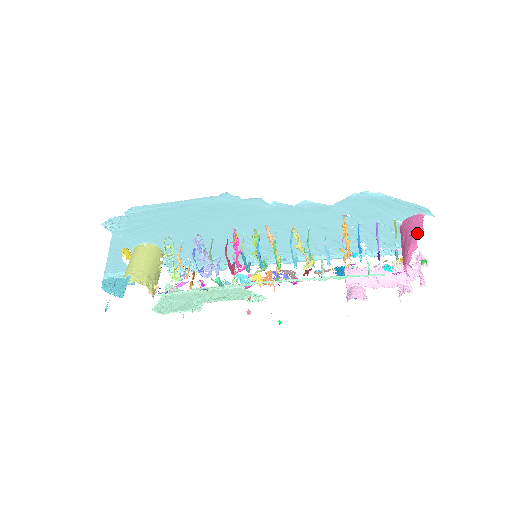
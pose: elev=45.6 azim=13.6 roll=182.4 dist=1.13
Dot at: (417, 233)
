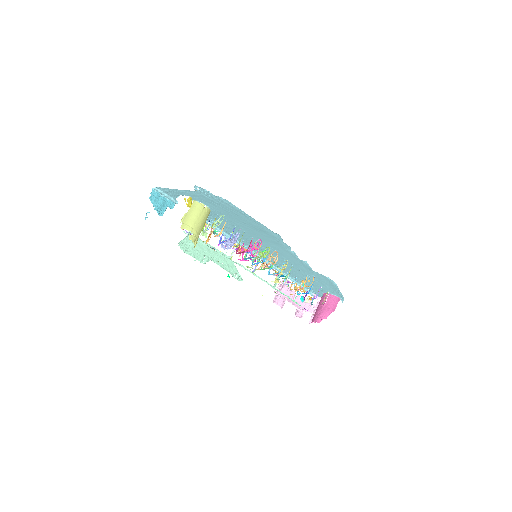
Dot at: (332, 310)
